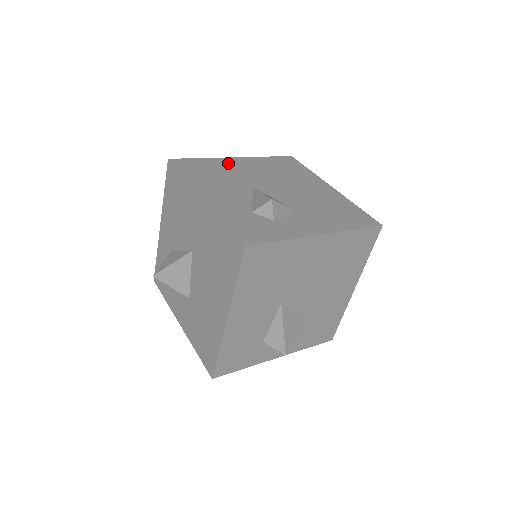
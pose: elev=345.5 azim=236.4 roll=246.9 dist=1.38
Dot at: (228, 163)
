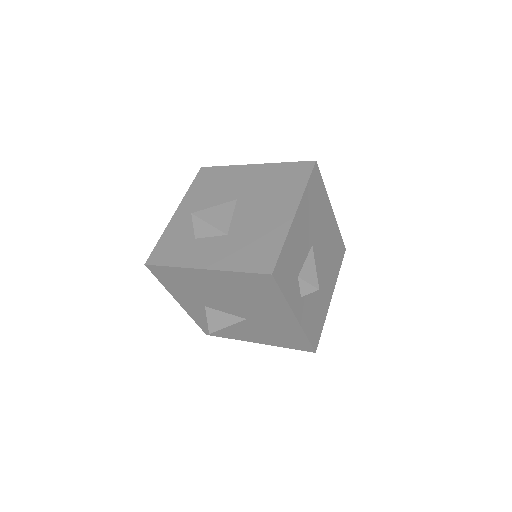
Dot at: occluded
